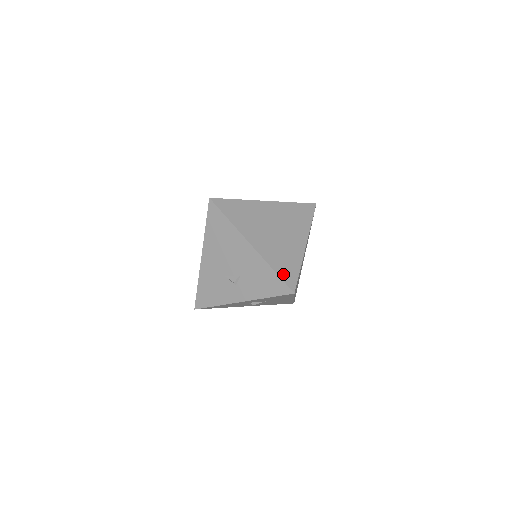
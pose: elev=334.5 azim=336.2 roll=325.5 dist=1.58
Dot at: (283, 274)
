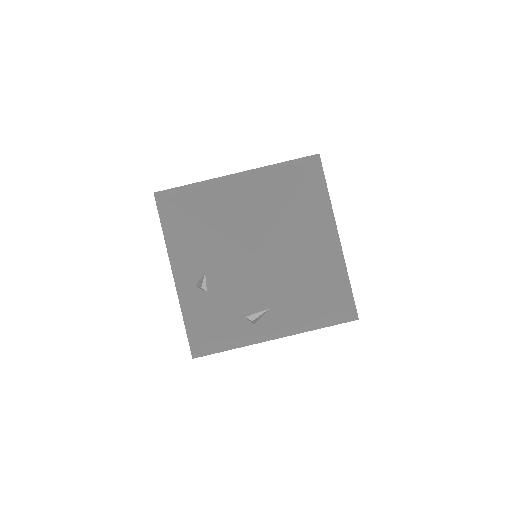
Dot at: (241, 237)
